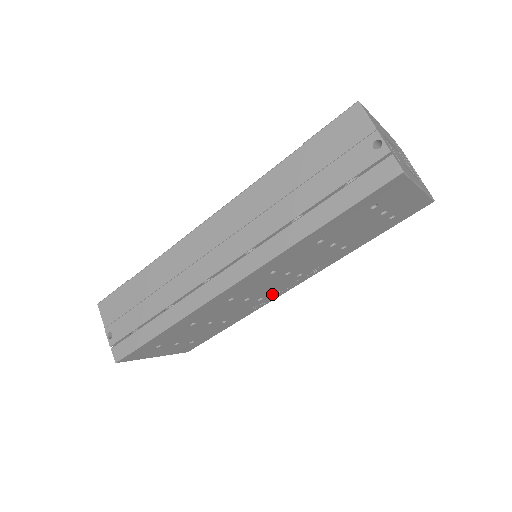
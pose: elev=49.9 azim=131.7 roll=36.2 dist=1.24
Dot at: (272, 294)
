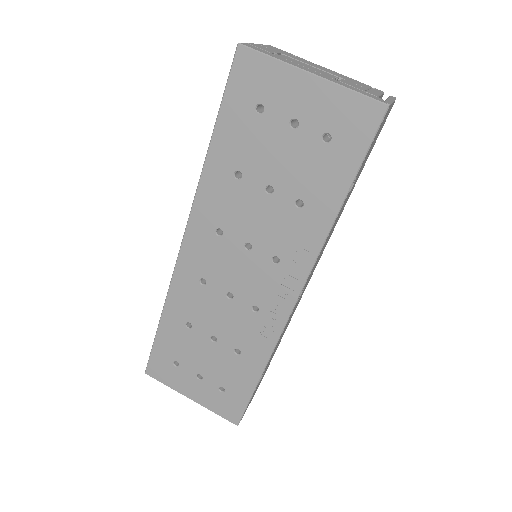
Dot at: (268, 303)
